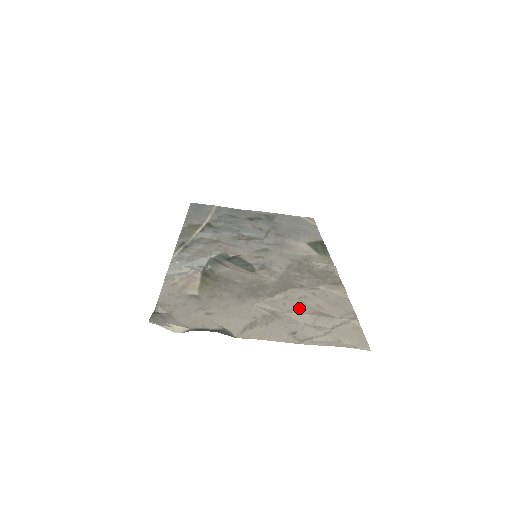
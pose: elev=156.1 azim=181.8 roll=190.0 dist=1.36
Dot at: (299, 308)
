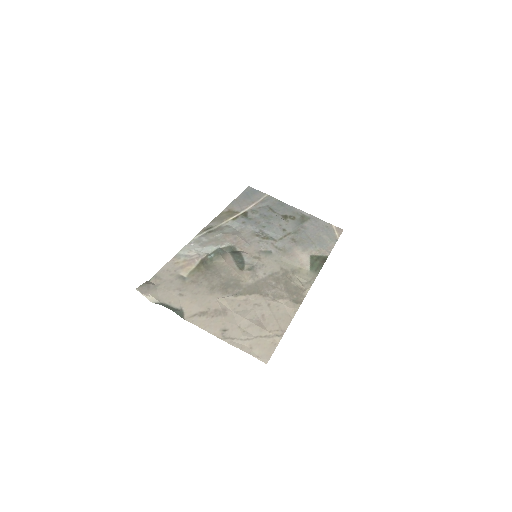
Dot at: (246, 313)
